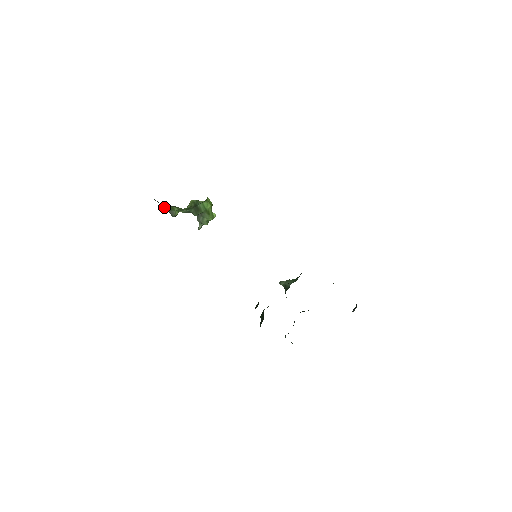
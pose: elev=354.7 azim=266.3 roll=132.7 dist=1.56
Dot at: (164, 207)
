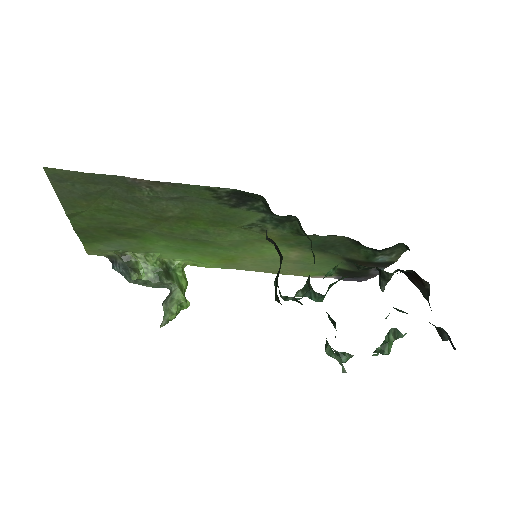
Dot at: (125, 263)
